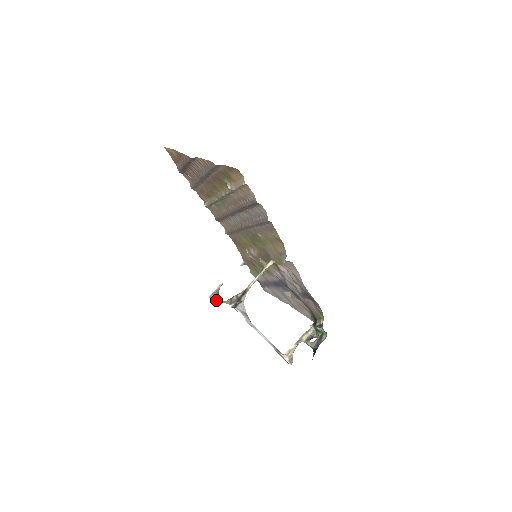
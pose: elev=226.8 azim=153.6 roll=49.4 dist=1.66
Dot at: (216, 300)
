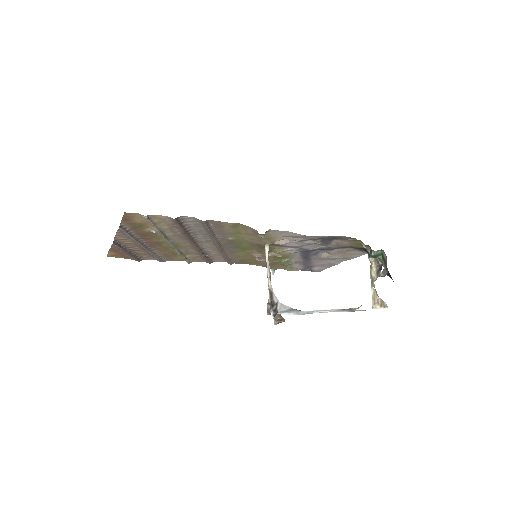
Dot at: (280, 321)
